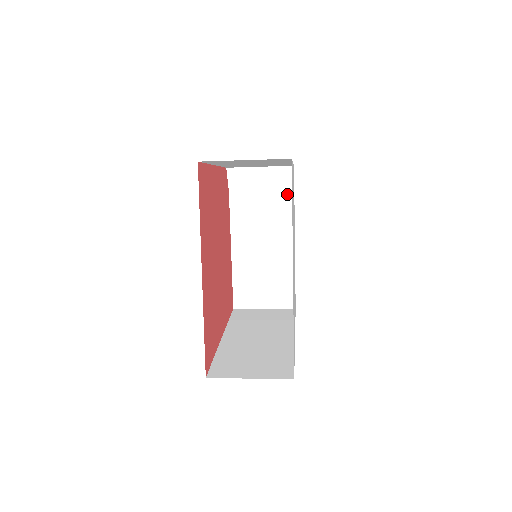
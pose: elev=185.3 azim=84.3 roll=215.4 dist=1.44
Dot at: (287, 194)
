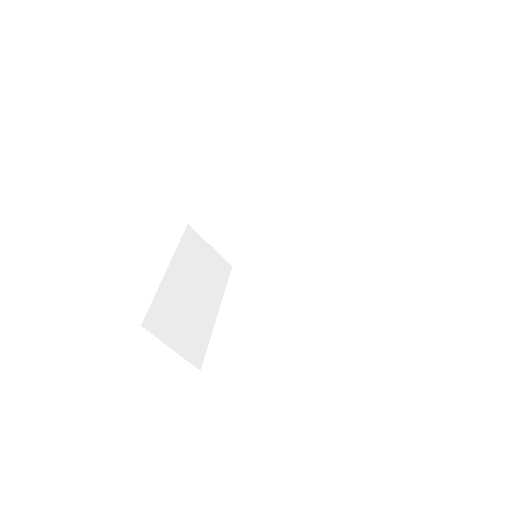
Dot at: (227, 265)
